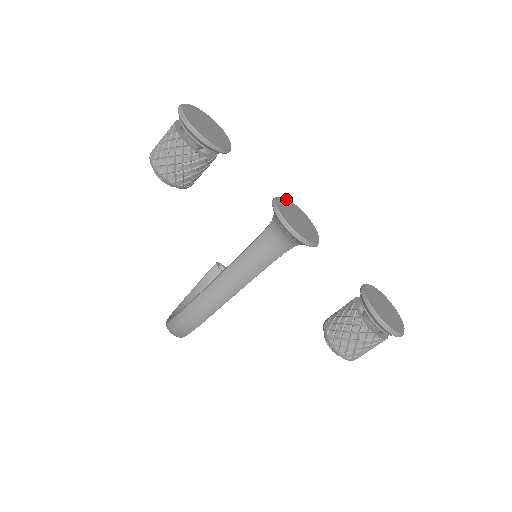
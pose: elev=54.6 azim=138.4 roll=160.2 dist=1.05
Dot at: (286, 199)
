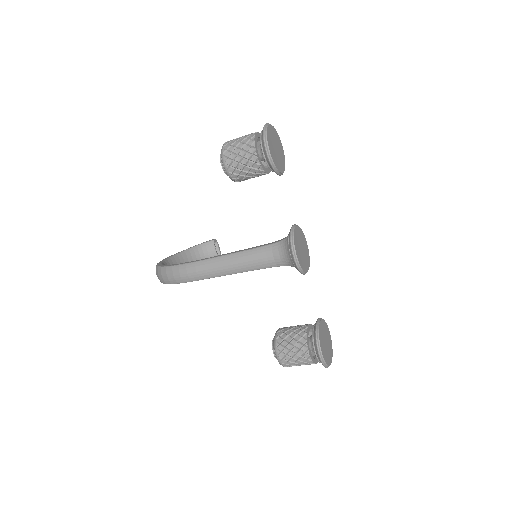
Dot at: (301, 229)
